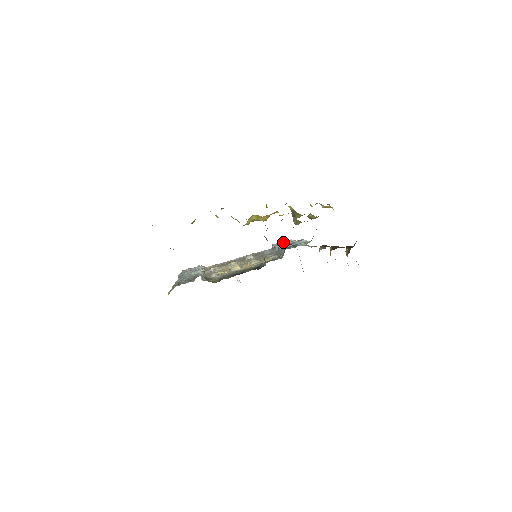
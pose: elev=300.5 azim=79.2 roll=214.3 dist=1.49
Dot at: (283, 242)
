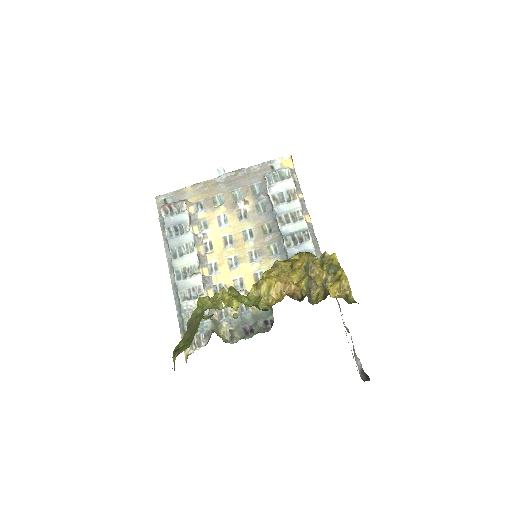
Dot at: (278, 174)
